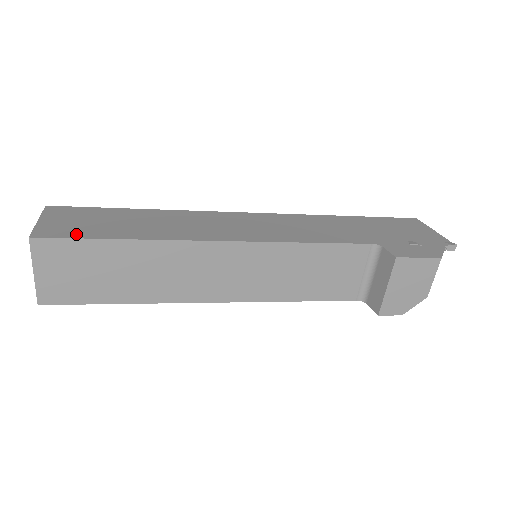
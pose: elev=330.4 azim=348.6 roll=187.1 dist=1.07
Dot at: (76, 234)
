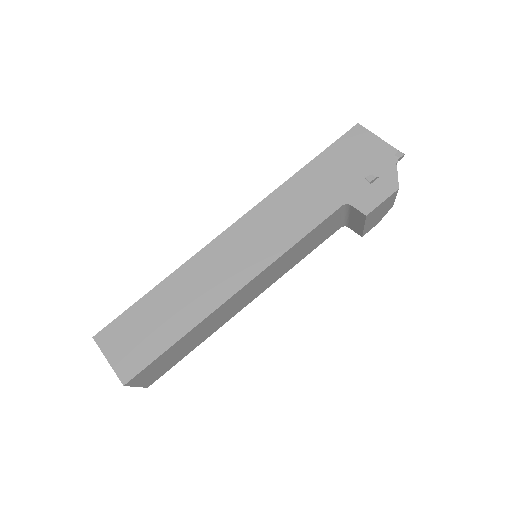
Dot at: (146, 359)
